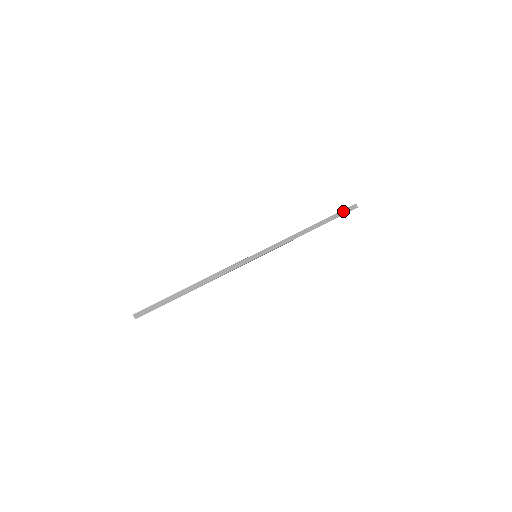
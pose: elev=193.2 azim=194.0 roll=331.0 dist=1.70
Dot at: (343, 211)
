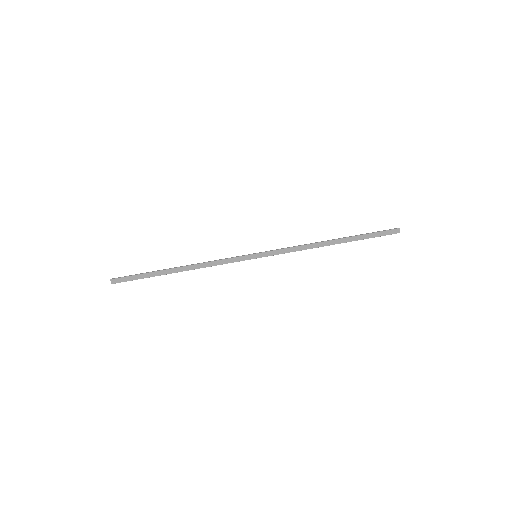
Dot at: (379, 233)
